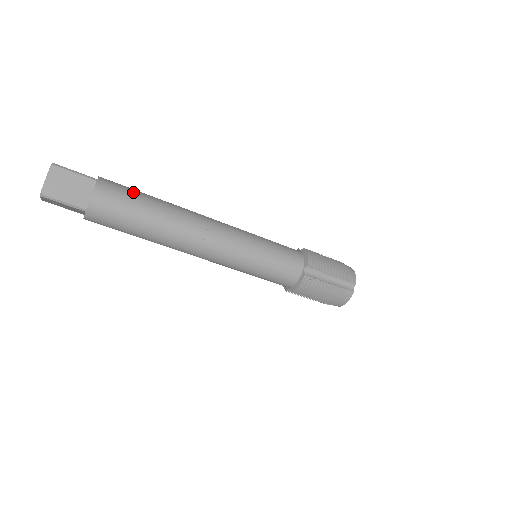
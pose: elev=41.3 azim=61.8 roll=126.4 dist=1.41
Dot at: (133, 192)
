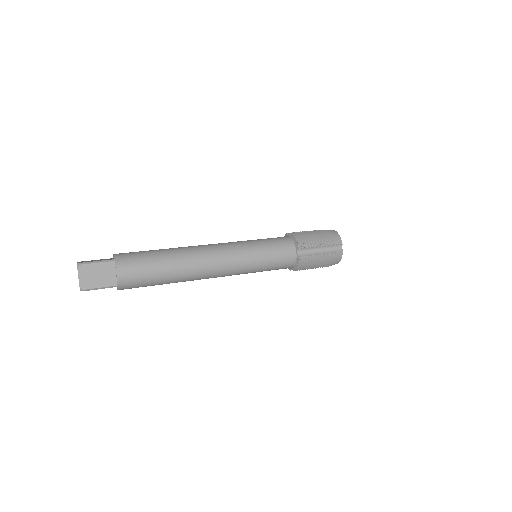
Dot at: (144, 256)
